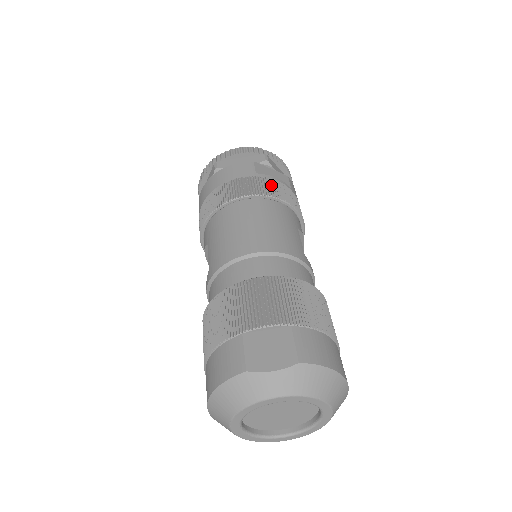
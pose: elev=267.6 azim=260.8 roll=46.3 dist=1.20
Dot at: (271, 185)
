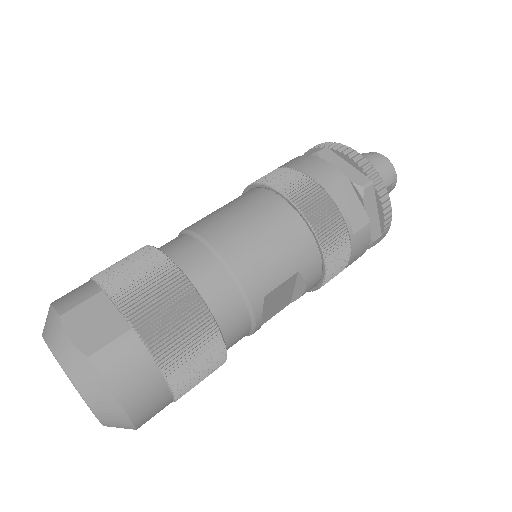
Dot at: (325, 211)
